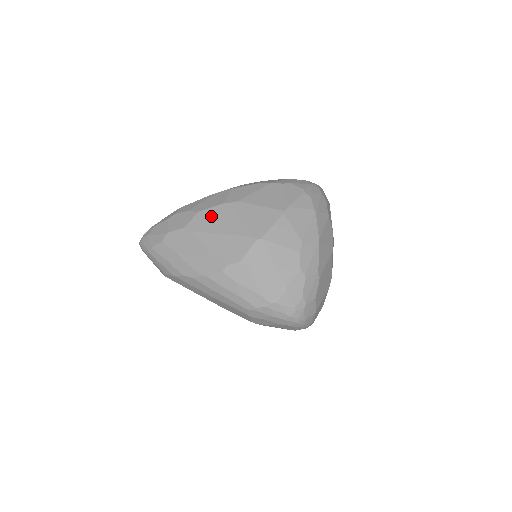
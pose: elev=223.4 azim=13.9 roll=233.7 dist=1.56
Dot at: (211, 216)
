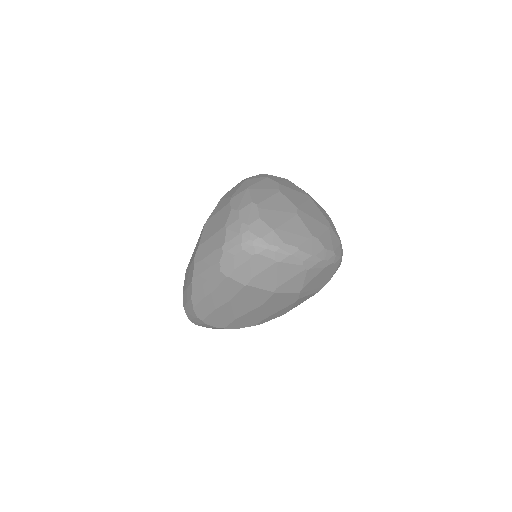
Dot at: occluded
